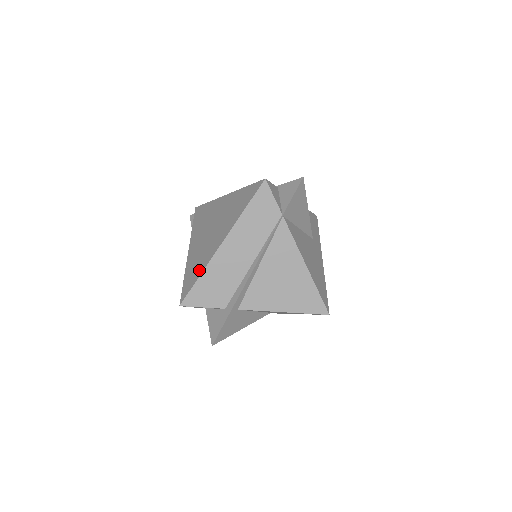
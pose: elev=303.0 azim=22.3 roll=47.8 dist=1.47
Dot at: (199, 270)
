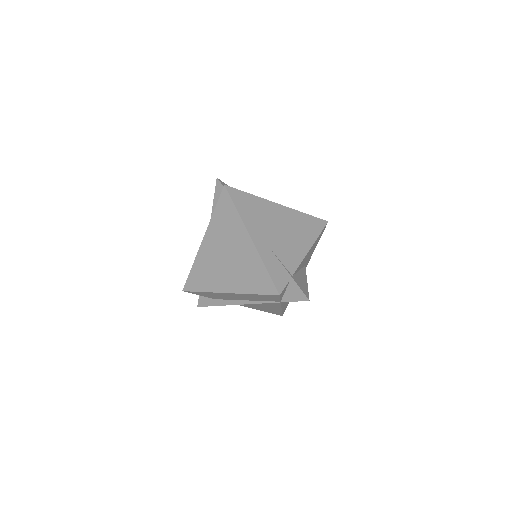
Dot at: (204, 286)
